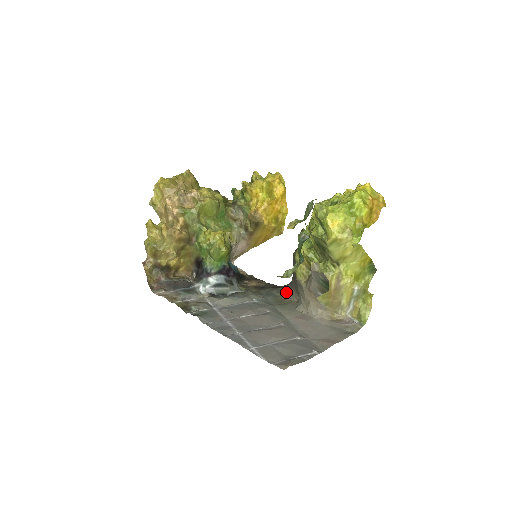
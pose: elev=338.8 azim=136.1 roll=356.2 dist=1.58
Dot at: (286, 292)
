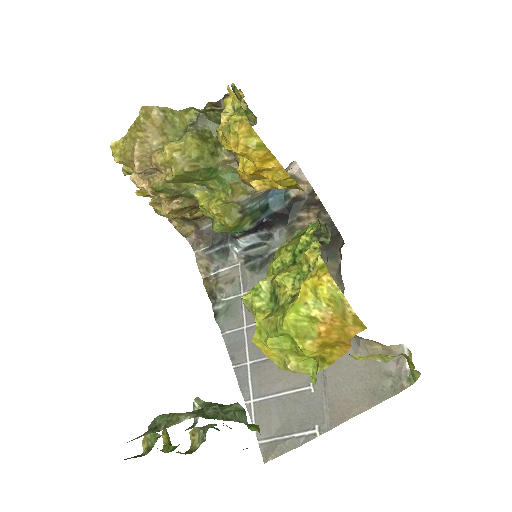
Dot at: (338, 259)
